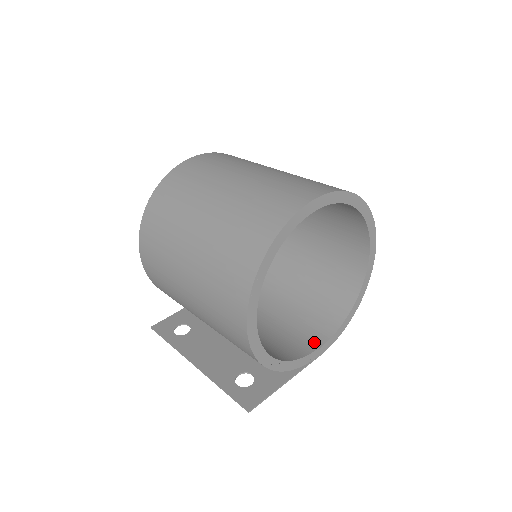
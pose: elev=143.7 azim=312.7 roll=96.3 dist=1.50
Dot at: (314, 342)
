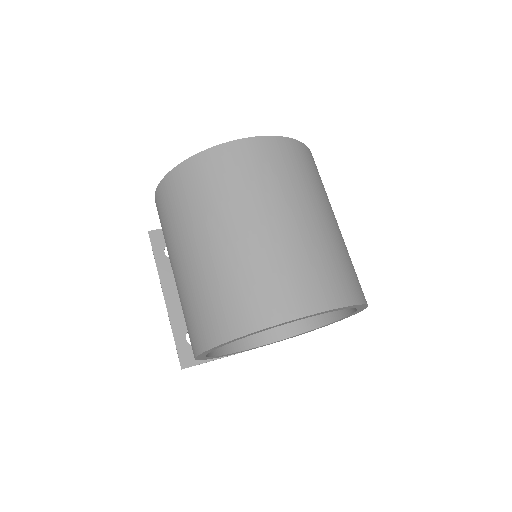
Dot at: (264, 336)
